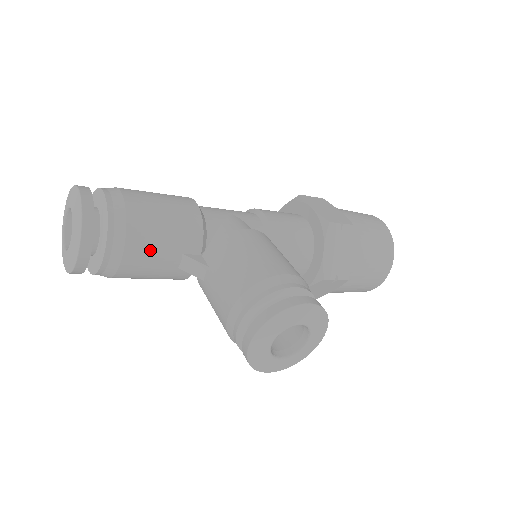
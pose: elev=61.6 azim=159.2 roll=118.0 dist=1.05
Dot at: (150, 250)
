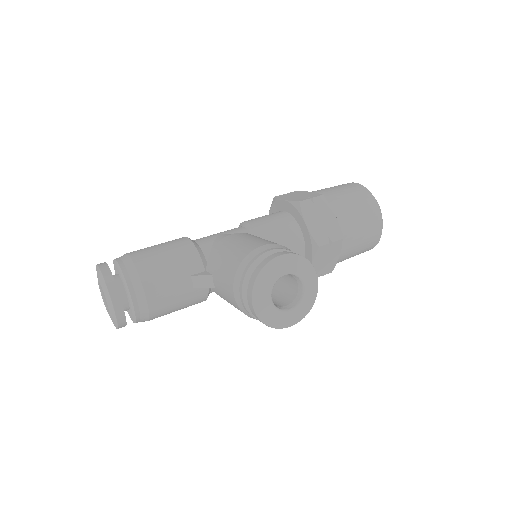
Dot at: (164, 283)
